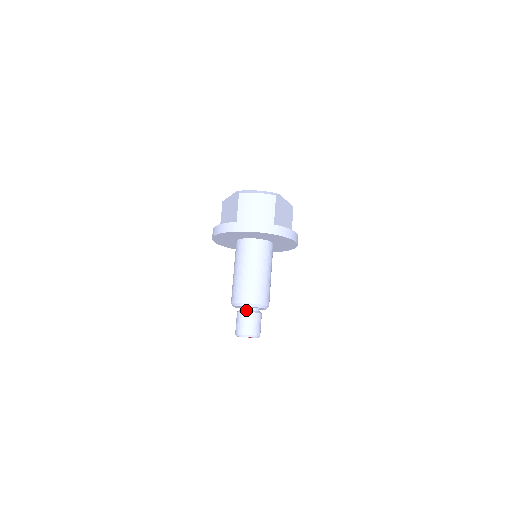
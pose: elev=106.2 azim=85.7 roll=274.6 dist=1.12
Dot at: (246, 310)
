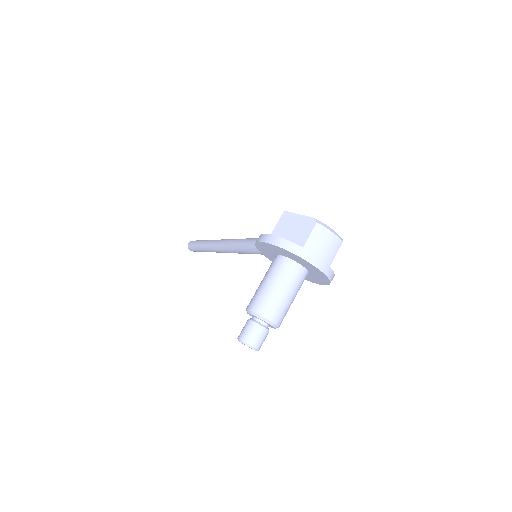
Dot at: (262, 324)
